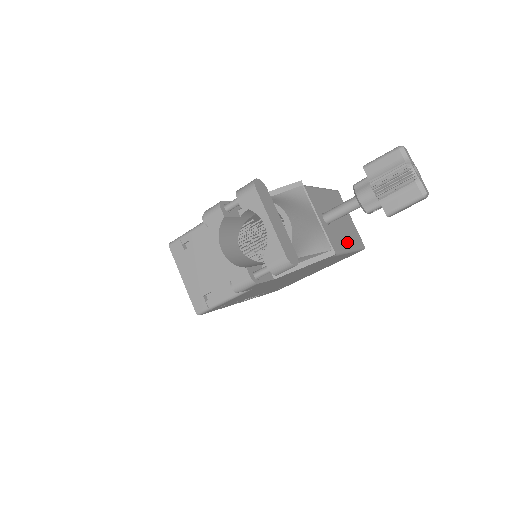
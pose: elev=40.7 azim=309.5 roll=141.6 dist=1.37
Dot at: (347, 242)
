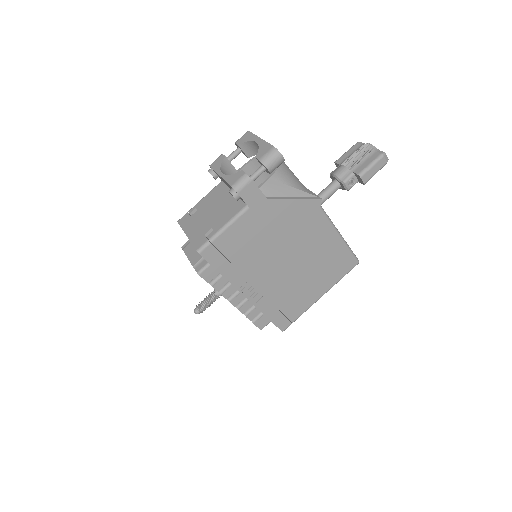
Dot at: occluded
